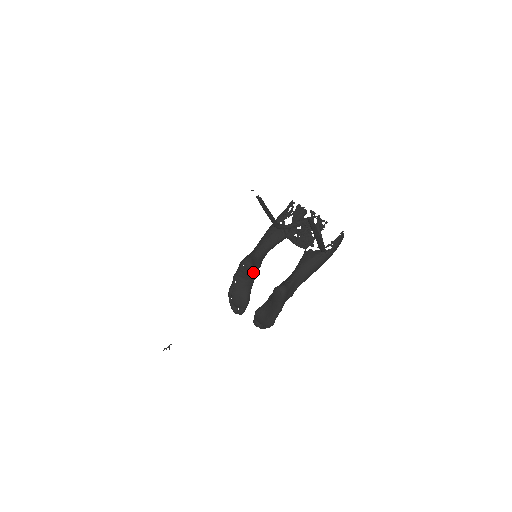
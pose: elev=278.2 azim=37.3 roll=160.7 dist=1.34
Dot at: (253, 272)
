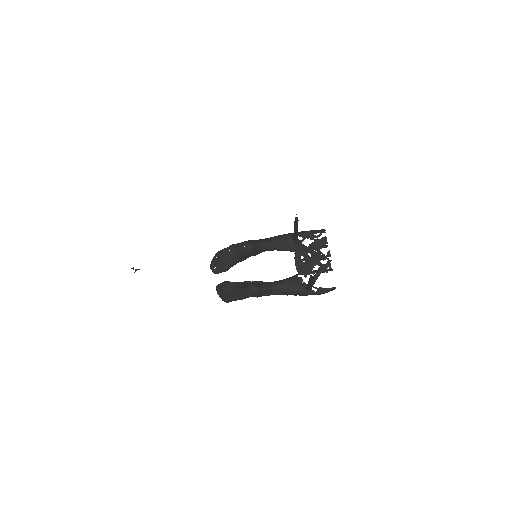
Dot at: (248, 256)
